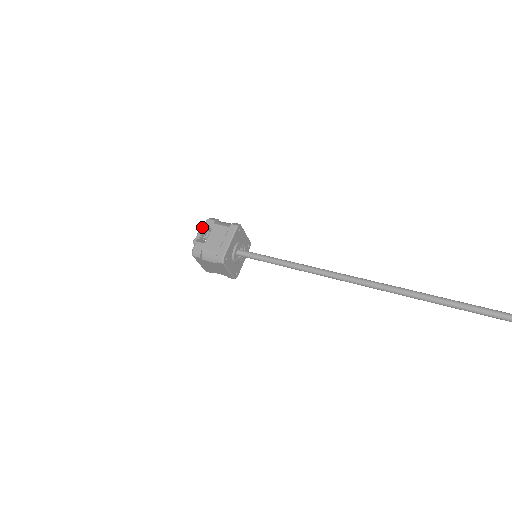
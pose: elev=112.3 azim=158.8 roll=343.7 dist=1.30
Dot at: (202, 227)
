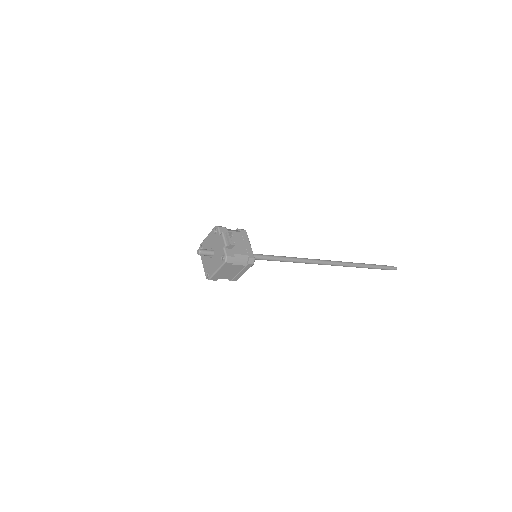
Dot at: (227, 234)
